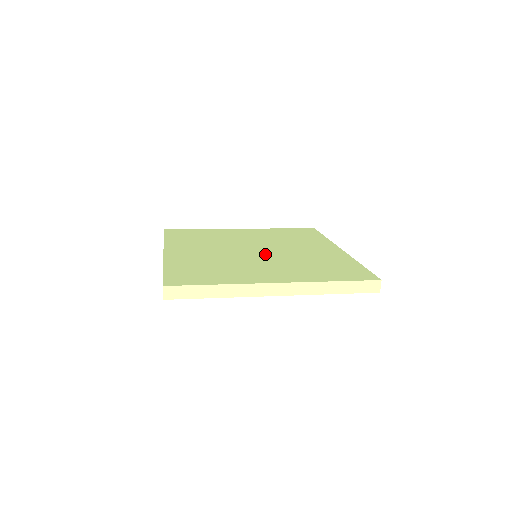
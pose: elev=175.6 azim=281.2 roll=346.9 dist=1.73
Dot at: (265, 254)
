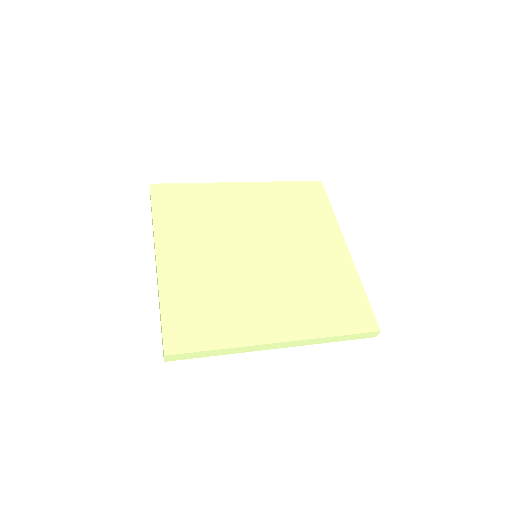
Dot at: (267, 264)
